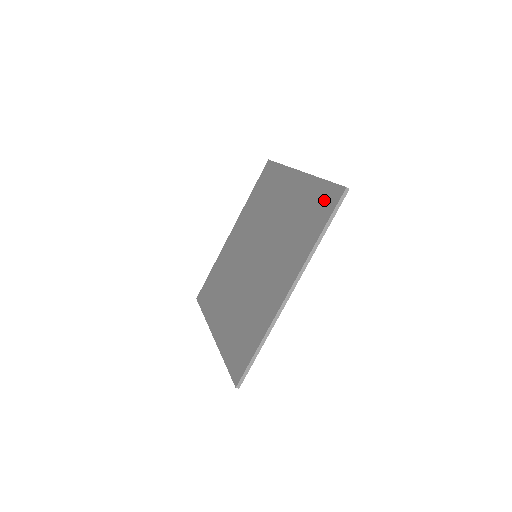
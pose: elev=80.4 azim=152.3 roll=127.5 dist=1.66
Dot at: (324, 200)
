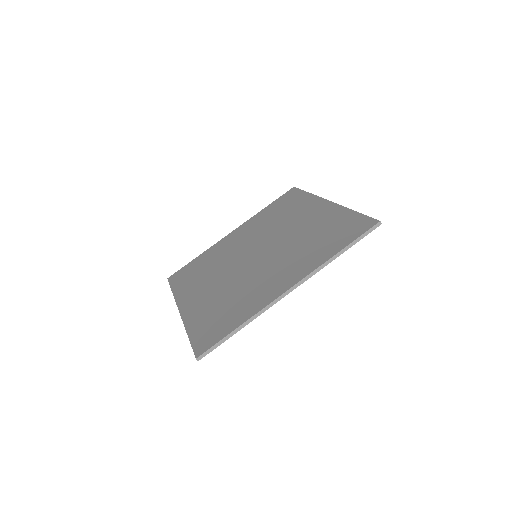
Dot at: (352, 226)
